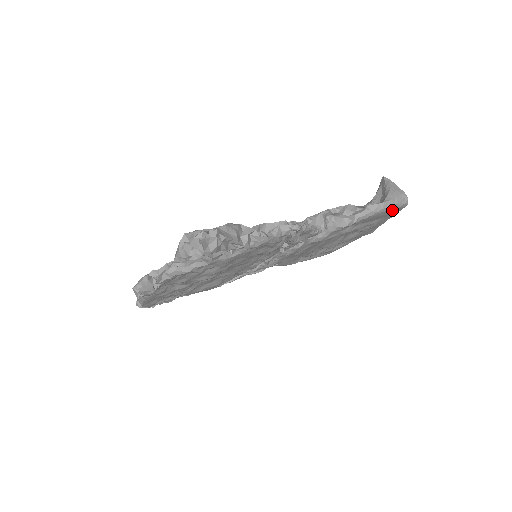
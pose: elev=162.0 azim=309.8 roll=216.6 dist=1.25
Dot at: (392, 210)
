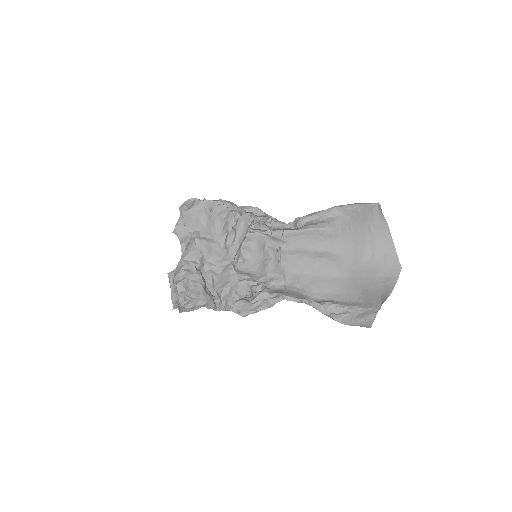
Dot at: occluded
